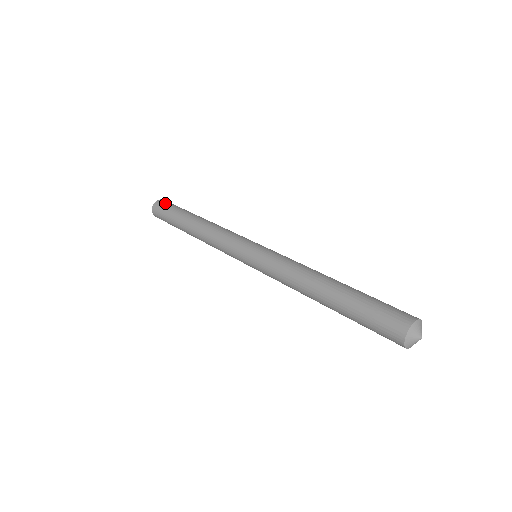
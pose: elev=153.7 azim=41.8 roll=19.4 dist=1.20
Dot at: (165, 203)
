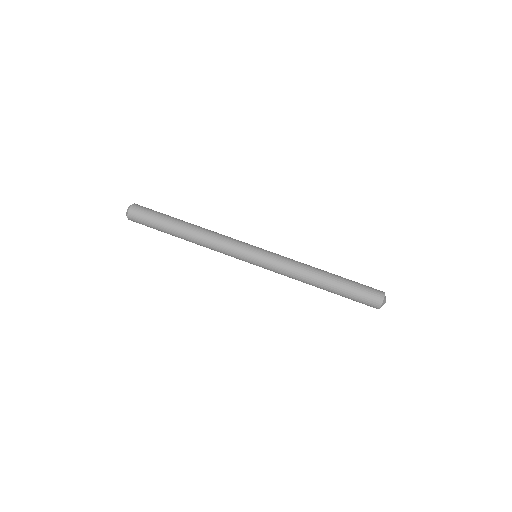
Dot at: (143, 208)
